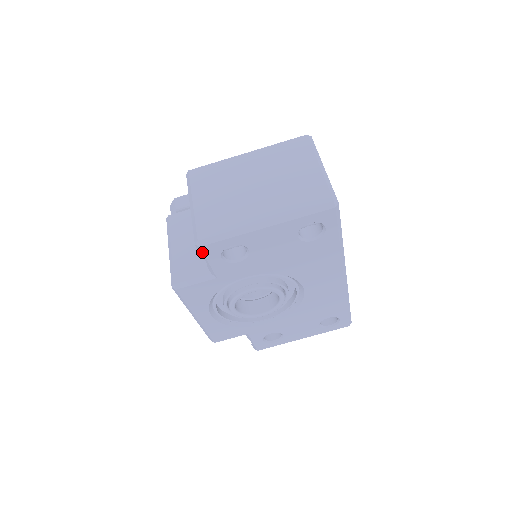
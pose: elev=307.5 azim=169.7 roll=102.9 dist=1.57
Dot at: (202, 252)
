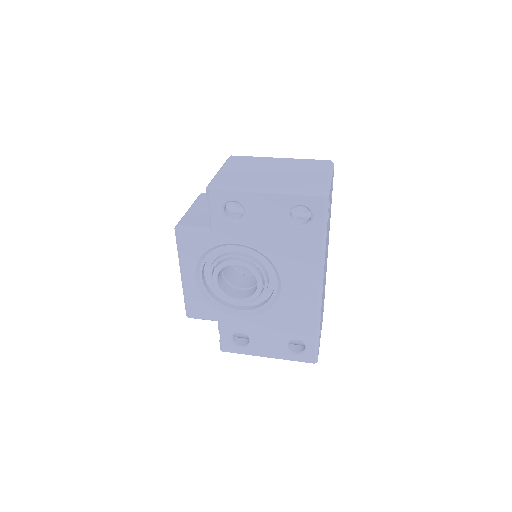
Dot at: (209, 197)
